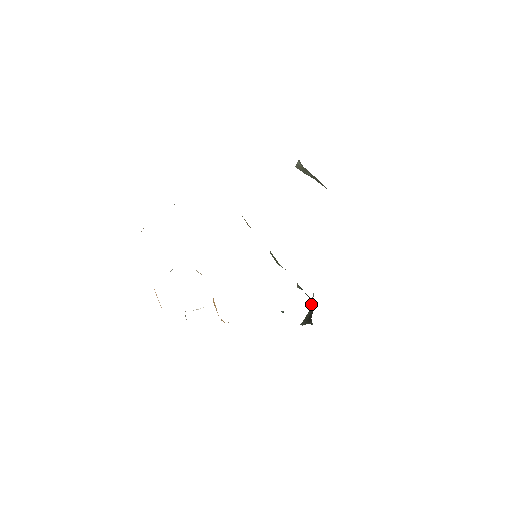
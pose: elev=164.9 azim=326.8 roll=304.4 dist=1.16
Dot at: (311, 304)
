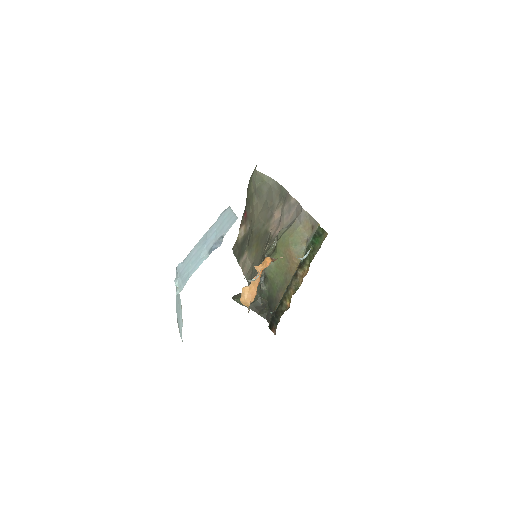
Dot at: (260, 300)
